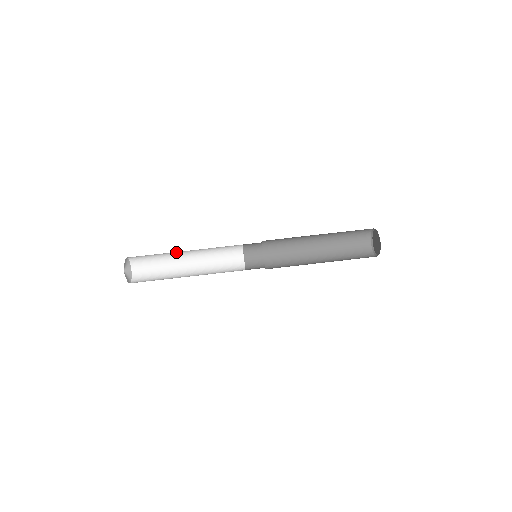
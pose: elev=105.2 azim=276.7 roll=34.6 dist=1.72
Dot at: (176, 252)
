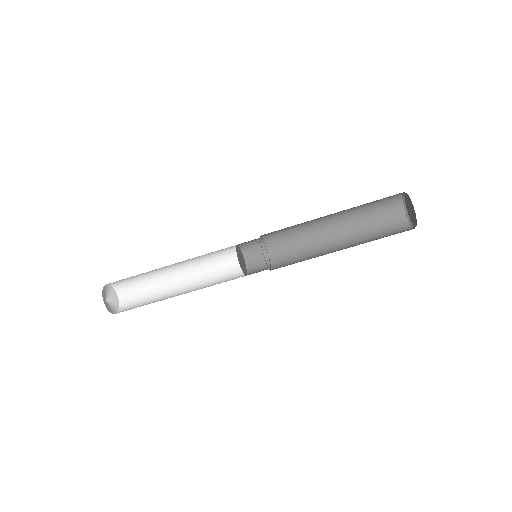
Dot at: occluded
